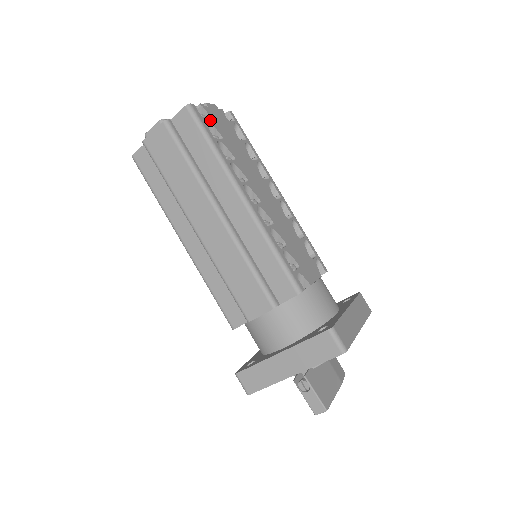
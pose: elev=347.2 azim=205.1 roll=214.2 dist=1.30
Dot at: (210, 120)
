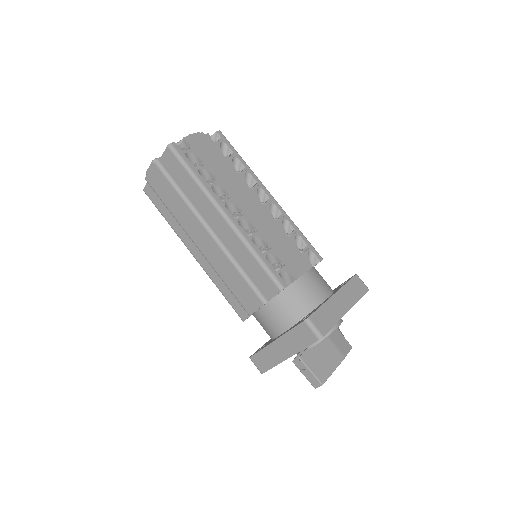
Dot at: (192, 151)
